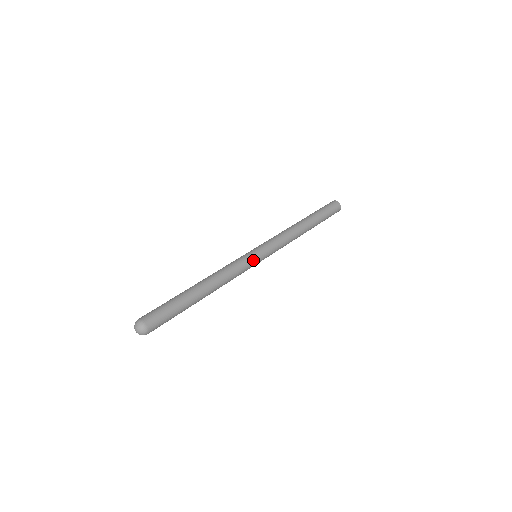
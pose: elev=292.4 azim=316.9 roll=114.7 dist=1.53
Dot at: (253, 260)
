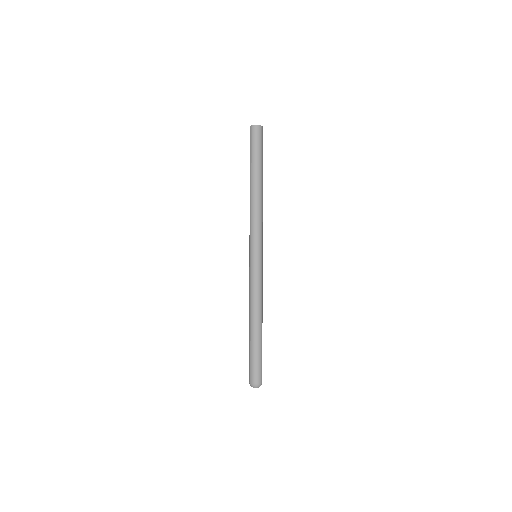
Dot at: (260, 266)
